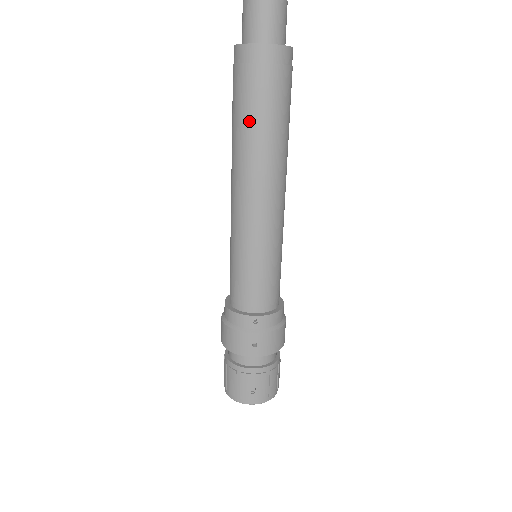
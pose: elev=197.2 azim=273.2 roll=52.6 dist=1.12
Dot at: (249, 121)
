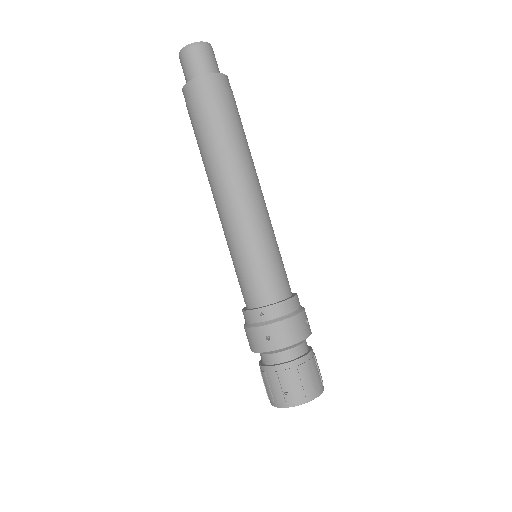
Dot at: (202, 140)
